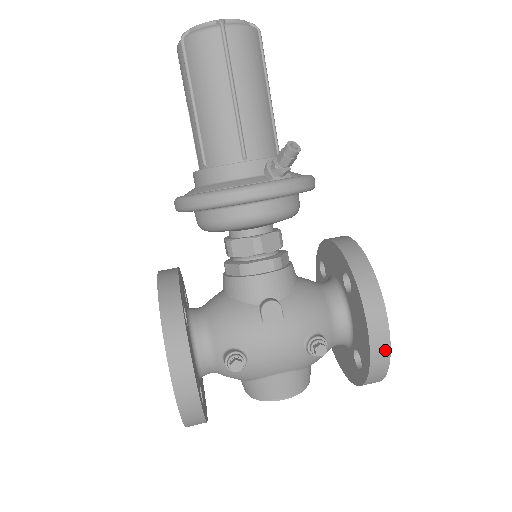
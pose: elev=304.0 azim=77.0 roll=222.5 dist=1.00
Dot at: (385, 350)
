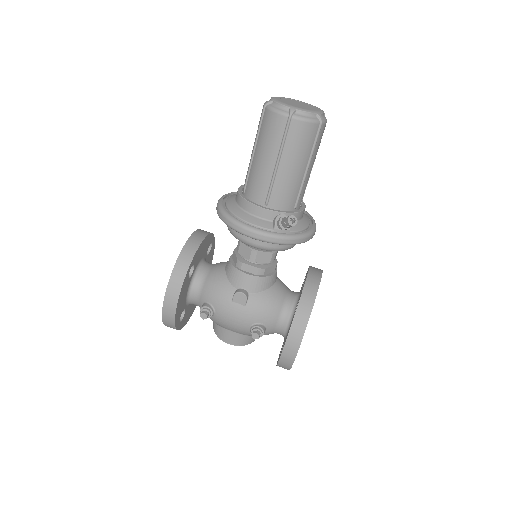
Dot at: (291, 359)
